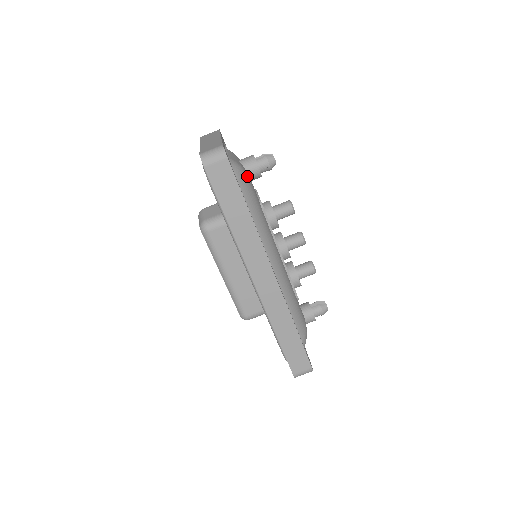
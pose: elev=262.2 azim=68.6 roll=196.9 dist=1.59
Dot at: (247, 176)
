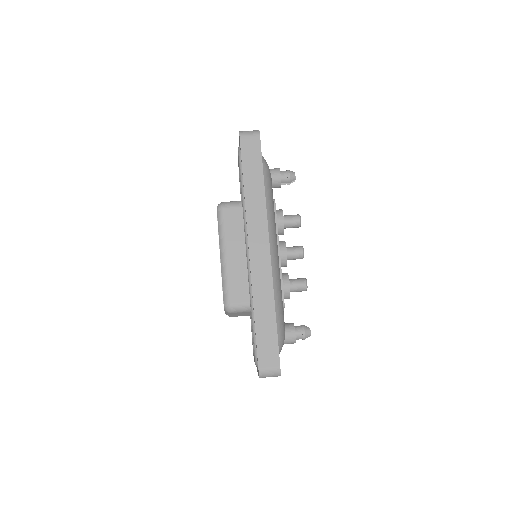
Dot at: occluded
